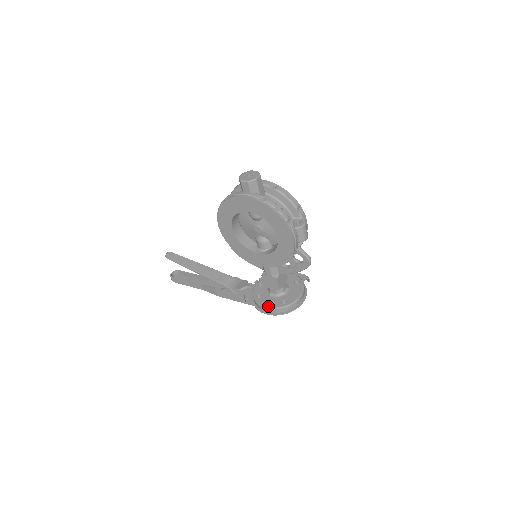
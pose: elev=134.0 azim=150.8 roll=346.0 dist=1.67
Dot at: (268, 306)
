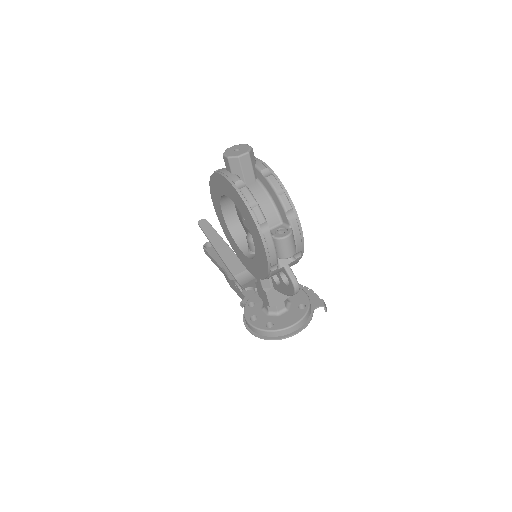
Dot at: (250, 321)
